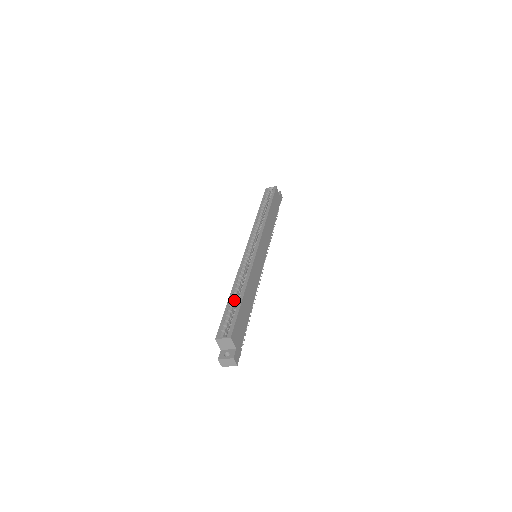
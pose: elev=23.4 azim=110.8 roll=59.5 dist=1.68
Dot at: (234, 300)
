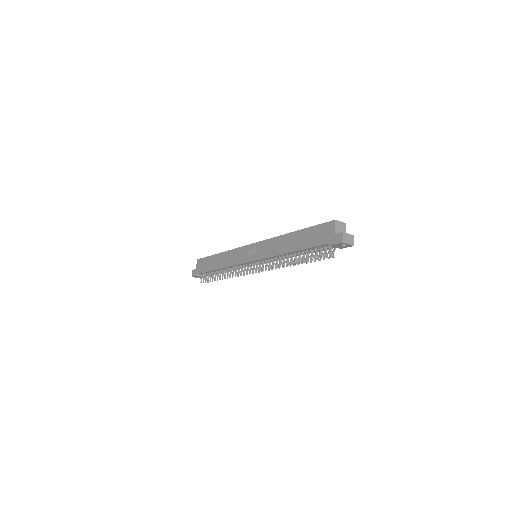
Dot at: occluded
